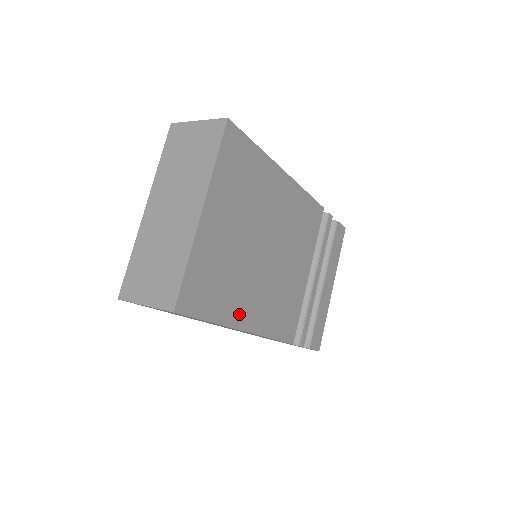
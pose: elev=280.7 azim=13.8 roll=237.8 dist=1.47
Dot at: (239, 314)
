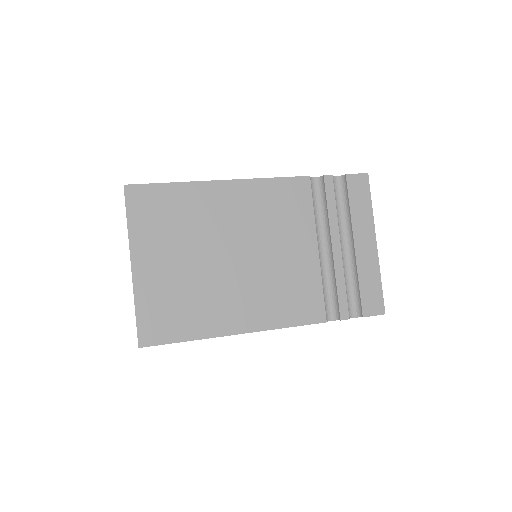
Dot at: (221, 323)
